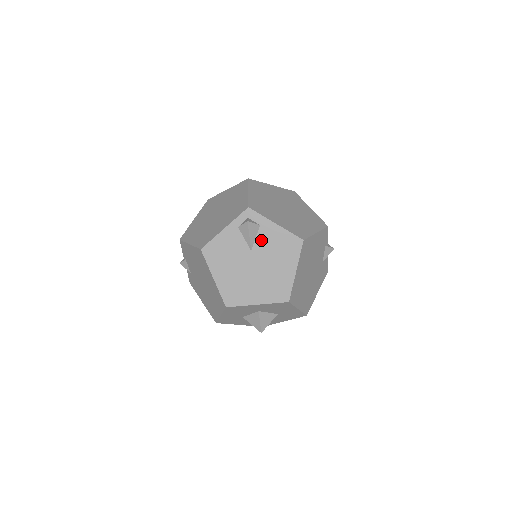
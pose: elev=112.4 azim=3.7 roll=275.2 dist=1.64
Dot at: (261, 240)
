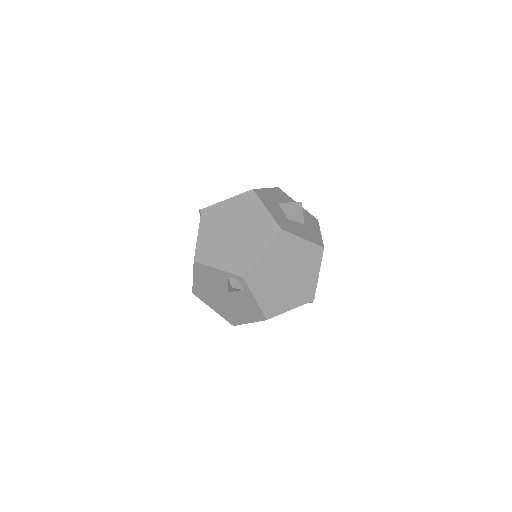
Dot at: (238, 295)
